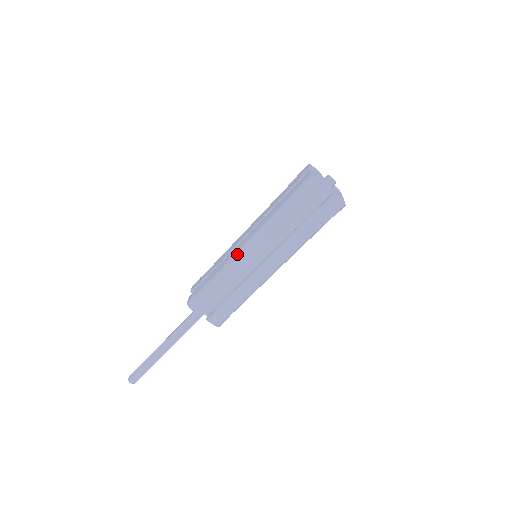
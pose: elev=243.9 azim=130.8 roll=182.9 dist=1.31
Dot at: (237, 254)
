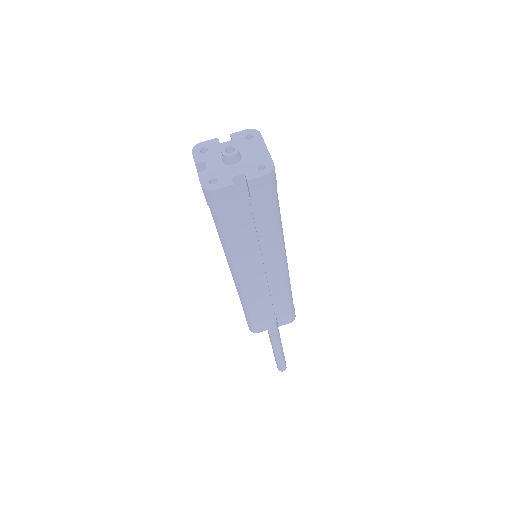
Dot at: (236, 285)
